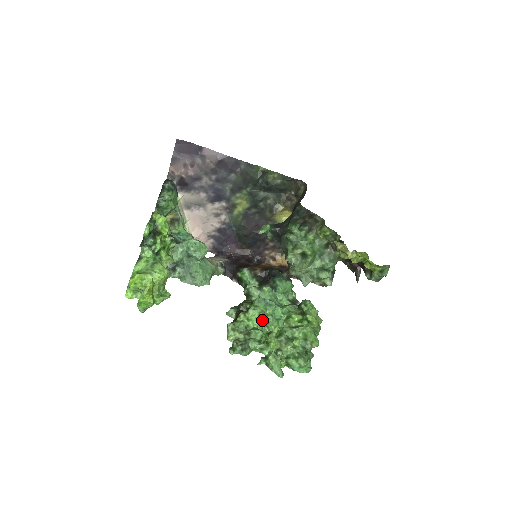
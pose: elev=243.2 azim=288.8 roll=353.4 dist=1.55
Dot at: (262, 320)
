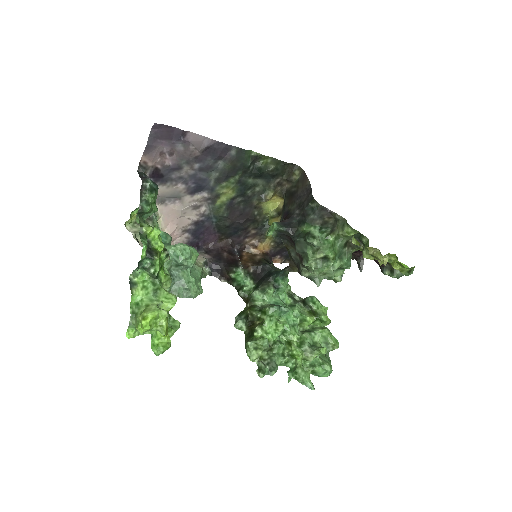
Dot at: (281, 331)
